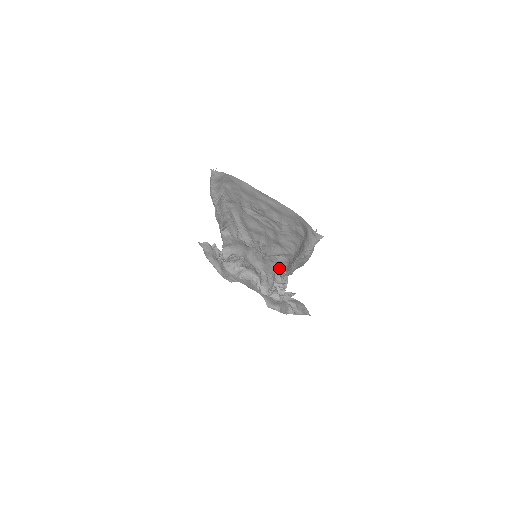
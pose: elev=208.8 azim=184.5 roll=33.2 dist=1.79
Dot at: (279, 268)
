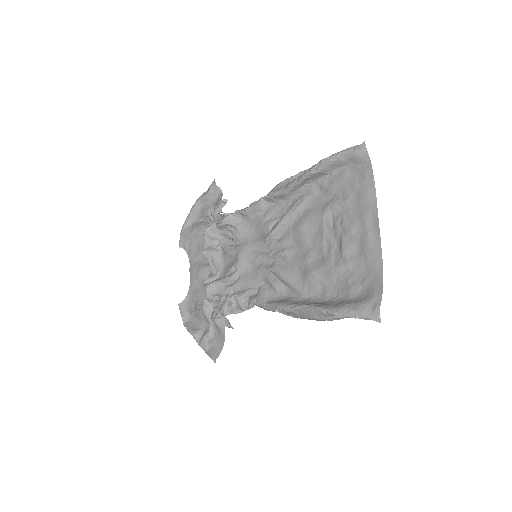
Dot at: (263, 291)
